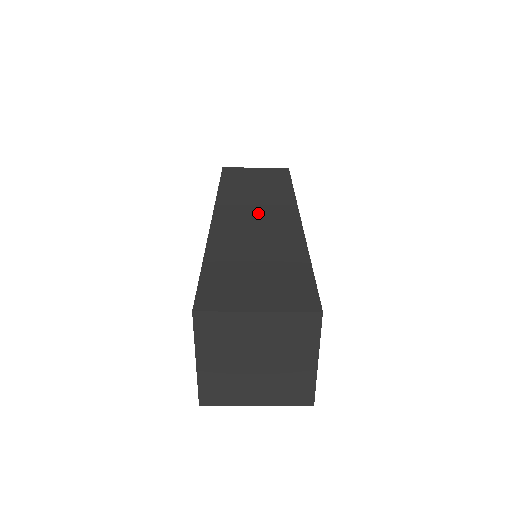
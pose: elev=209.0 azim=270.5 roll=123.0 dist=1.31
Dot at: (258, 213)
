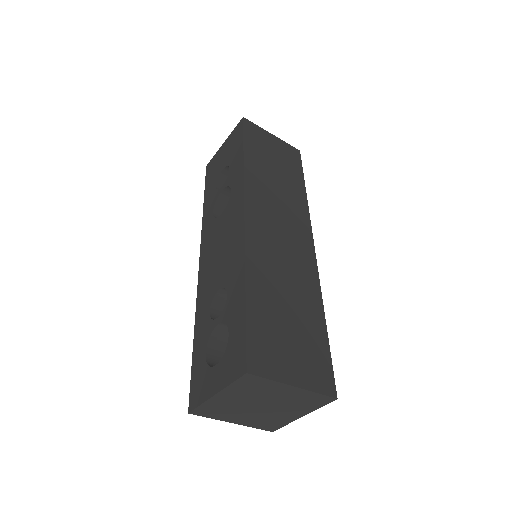
Dot at: (282, 226)
